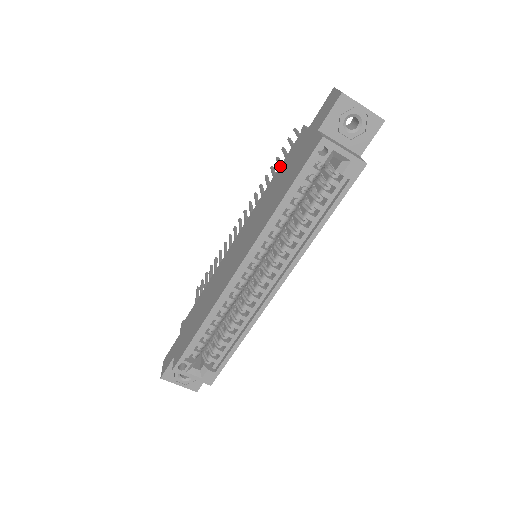
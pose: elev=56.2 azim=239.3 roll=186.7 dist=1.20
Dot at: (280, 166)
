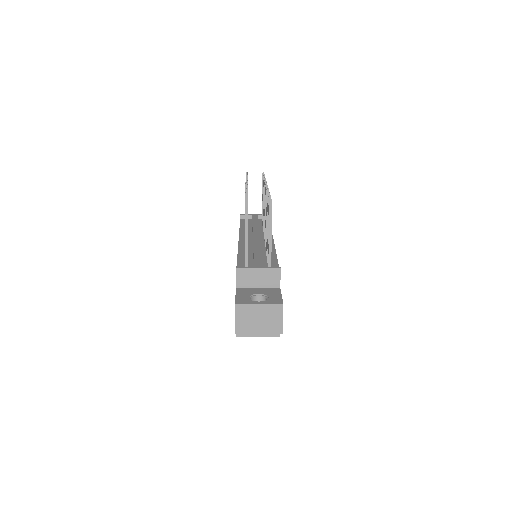
Dot at: occluded
